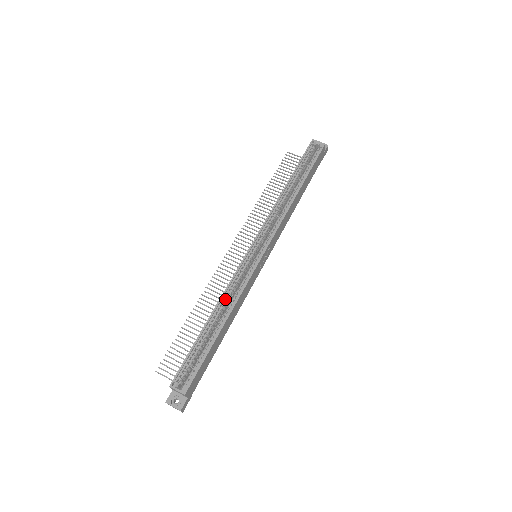
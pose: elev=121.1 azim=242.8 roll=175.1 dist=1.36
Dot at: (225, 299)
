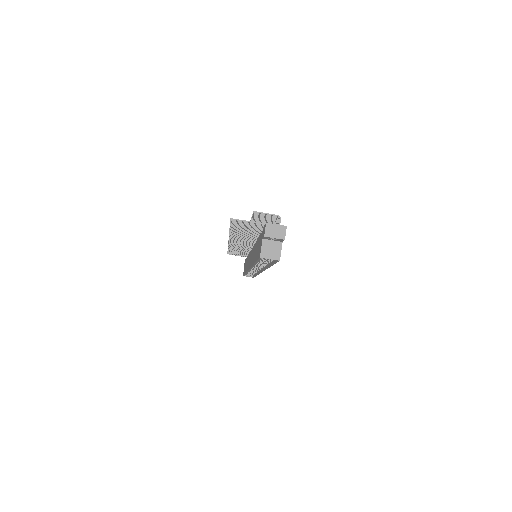
Dot at: occluded
